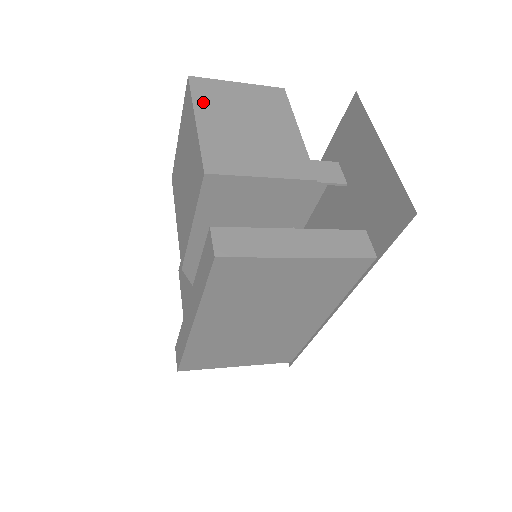
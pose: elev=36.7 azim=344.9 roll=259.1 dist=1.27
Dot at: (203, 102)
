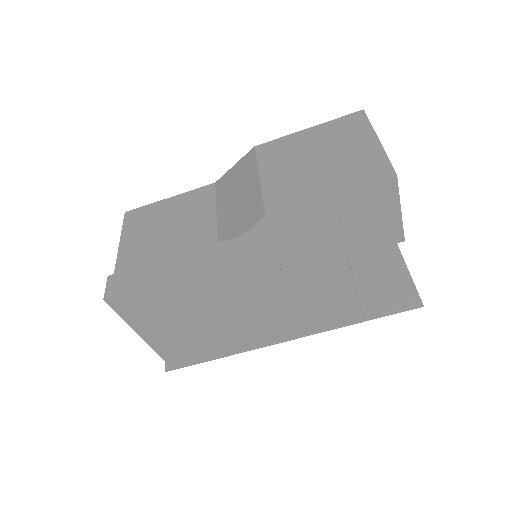
Dot at: occluded
